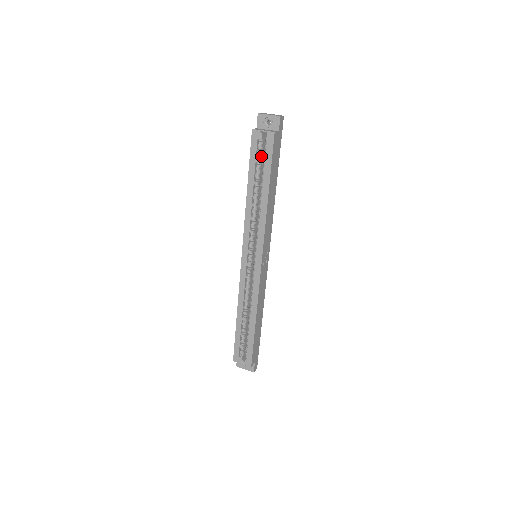
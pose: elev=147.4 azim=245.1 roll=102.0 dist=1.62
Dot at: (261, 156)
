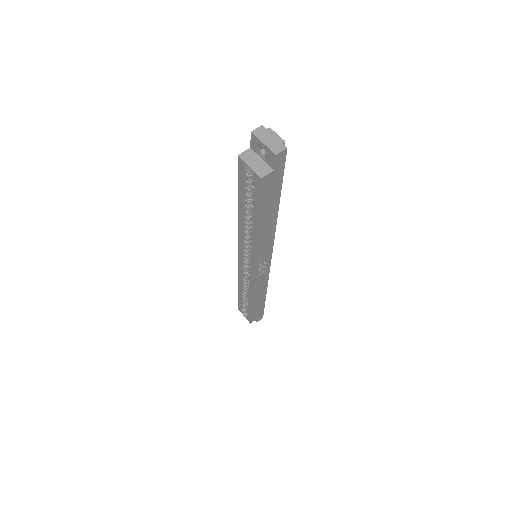
Dot at: (252, 185)
